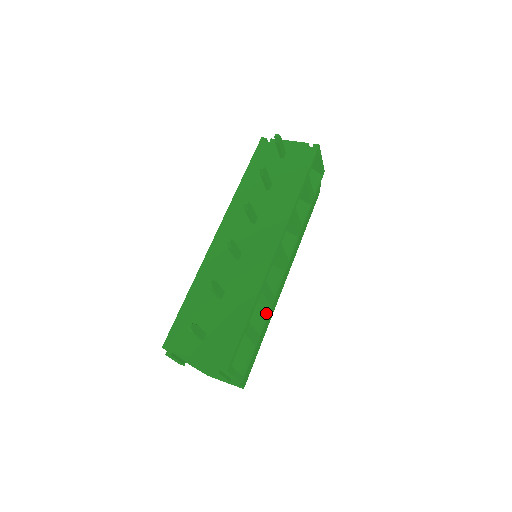
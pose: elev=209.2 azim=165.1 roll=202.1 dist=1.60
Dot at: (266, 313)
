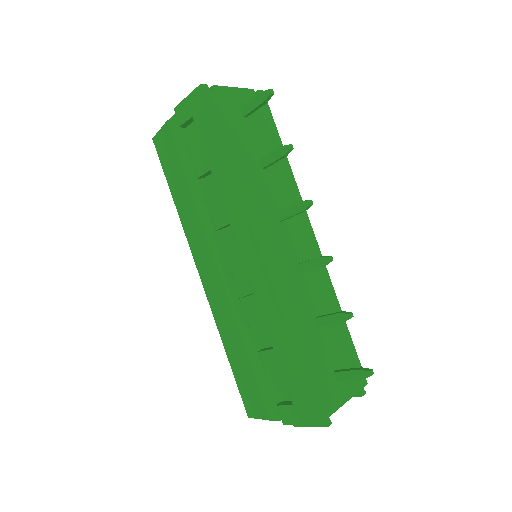
Dot at: occluded
